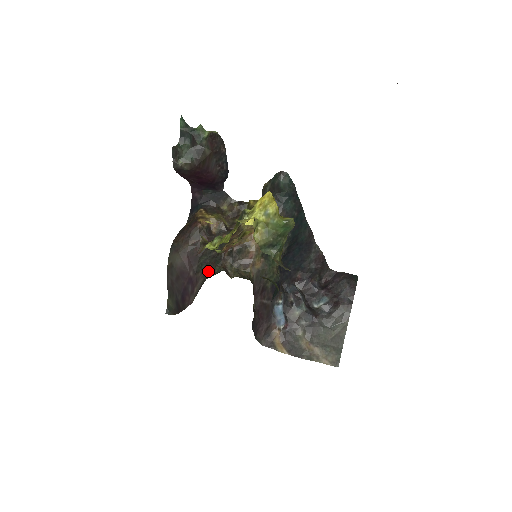
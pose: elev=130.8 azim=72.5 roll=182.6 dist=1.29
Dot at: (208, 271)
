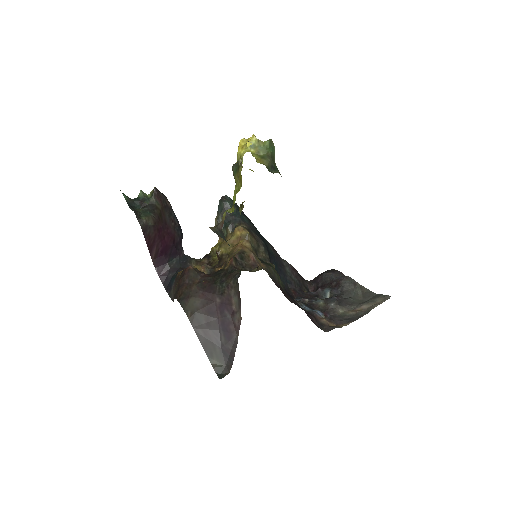
Dot at: (232, 279)
